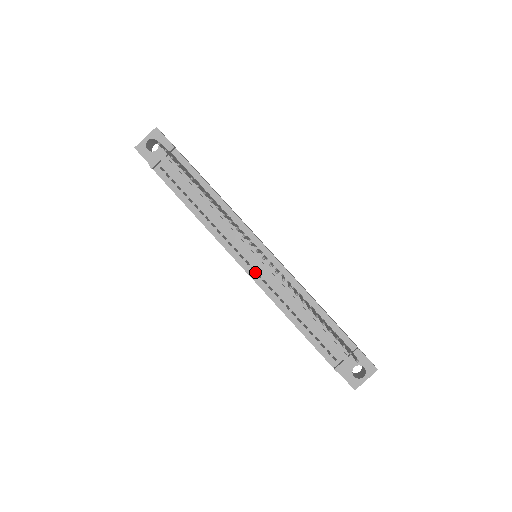
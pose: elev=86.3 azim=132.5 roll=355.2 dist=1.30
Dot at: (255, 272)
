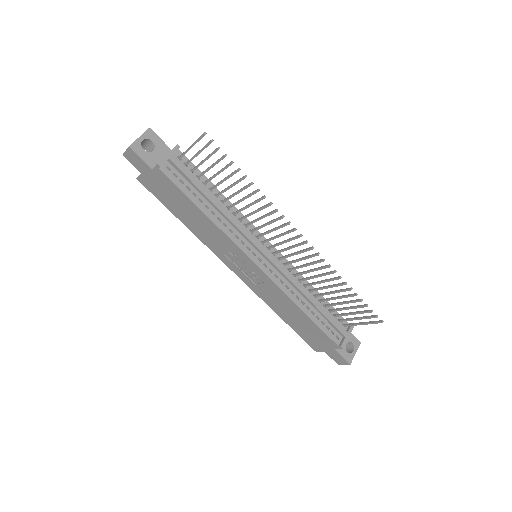
Dot at: (267, 268)
